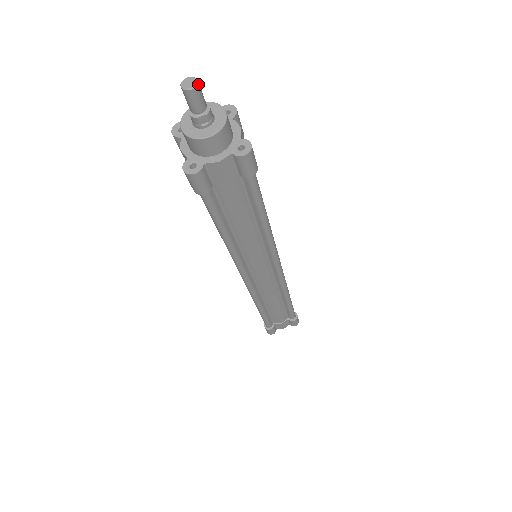
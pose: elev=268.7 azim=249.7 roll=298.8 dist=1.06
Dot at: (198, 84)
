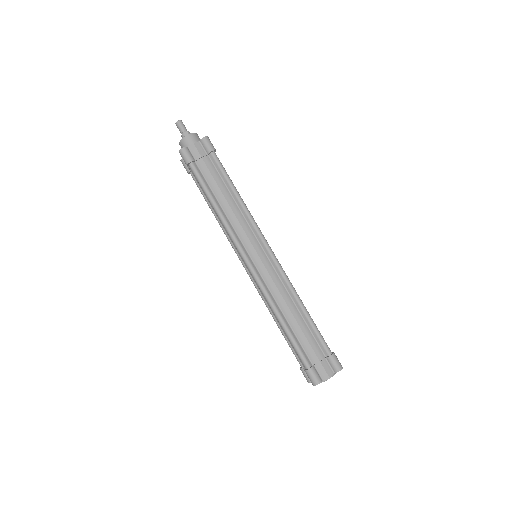
Dot at: occluded
